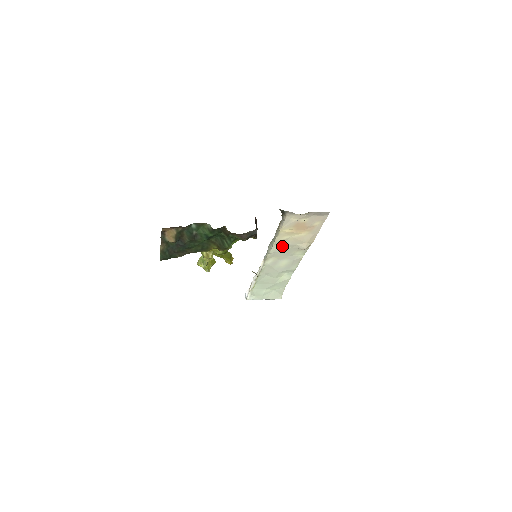
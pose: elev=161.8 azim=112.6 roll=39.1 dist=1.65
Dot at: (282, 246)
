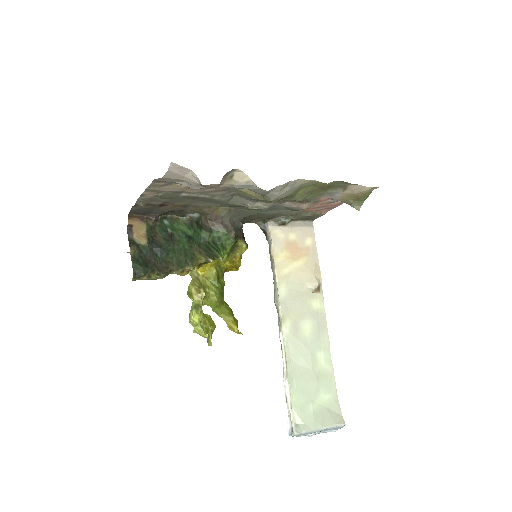
Dot at: (289, 290)
